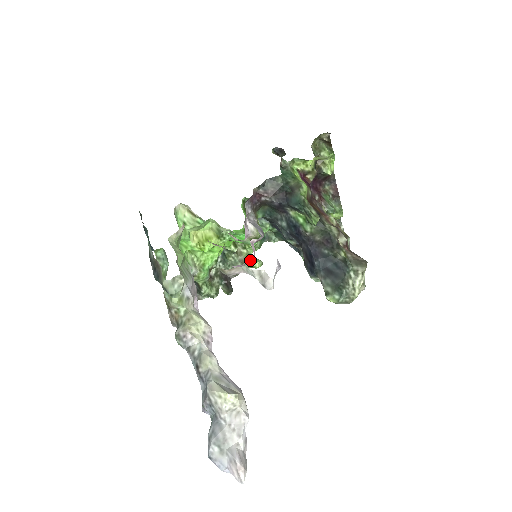
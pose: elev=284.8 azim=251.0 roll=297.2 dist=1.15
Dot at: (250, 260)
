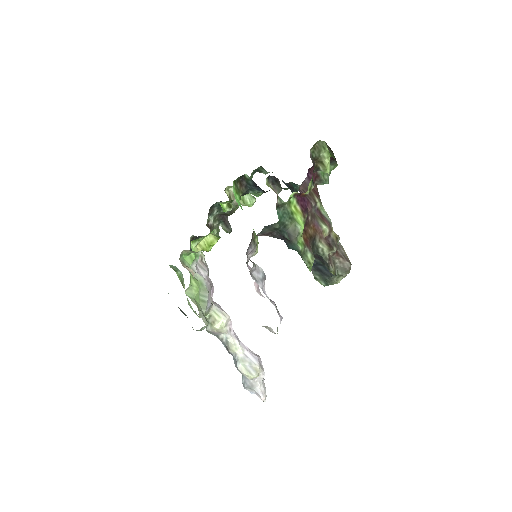
Dot at: (244, 204)
